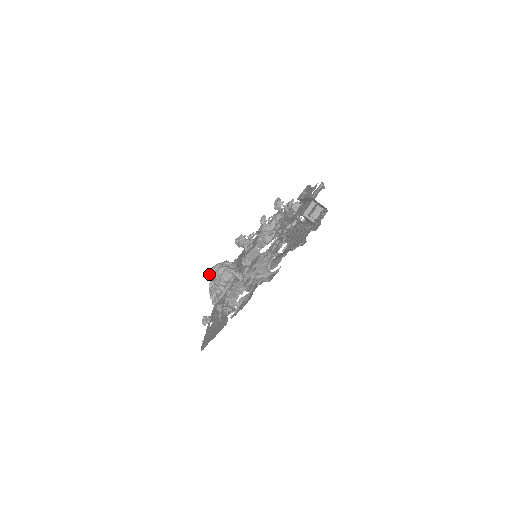
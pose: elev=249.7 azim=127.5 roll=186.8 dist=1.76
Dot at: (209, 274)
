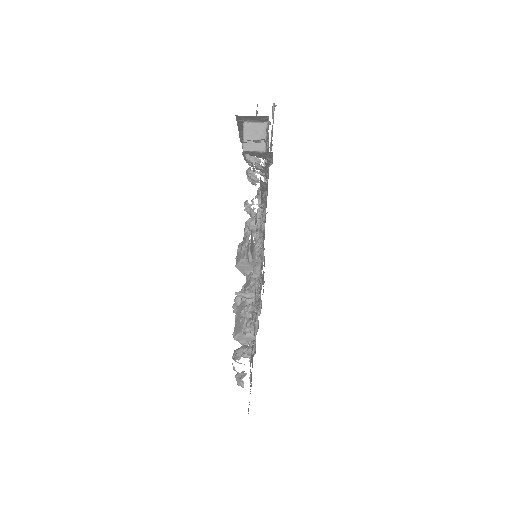
Dot at: occluded
